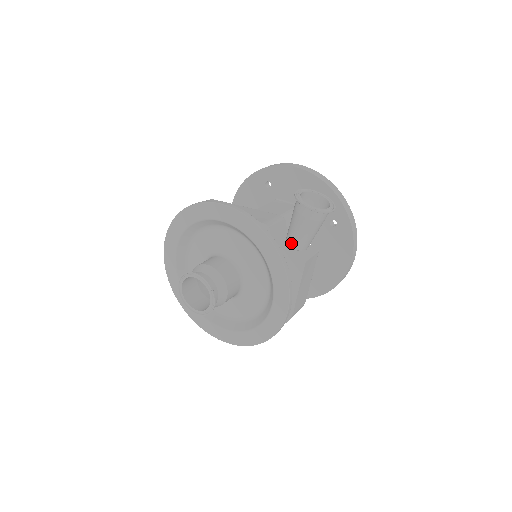
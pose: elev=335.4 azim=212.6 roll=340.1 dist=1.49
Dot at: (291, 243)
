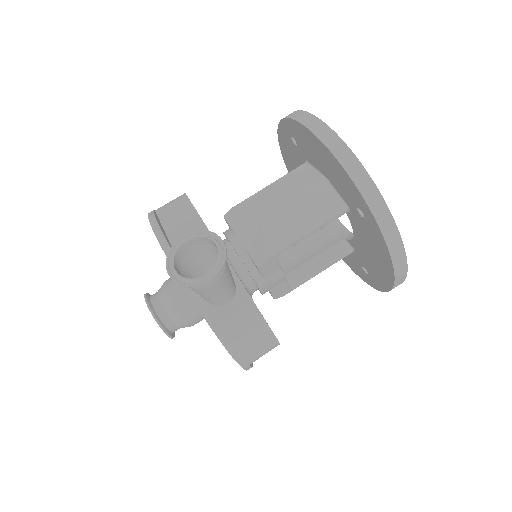
Dot at: occluded
